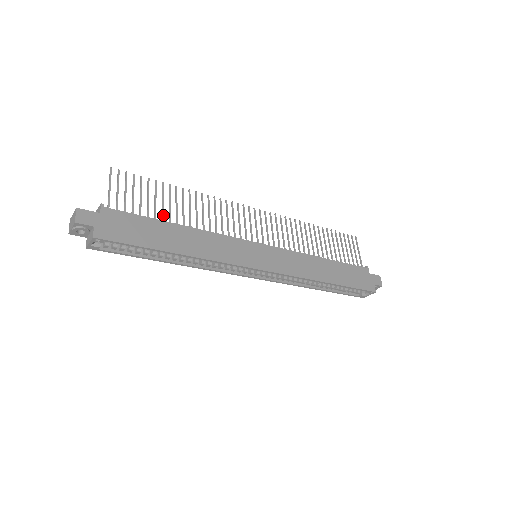
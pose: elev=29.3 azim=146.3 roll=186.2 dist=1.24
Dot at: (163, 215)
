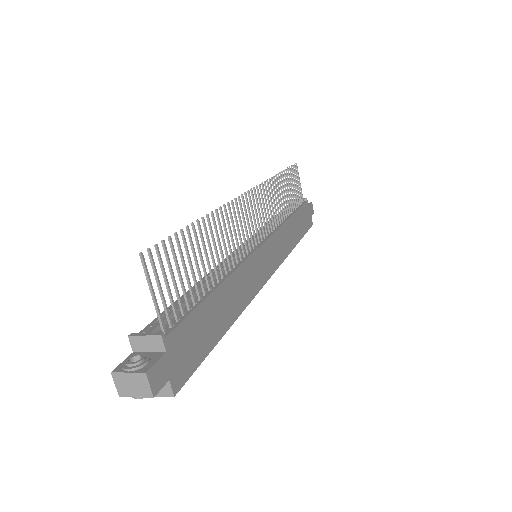
Dot at: (203, 283)
